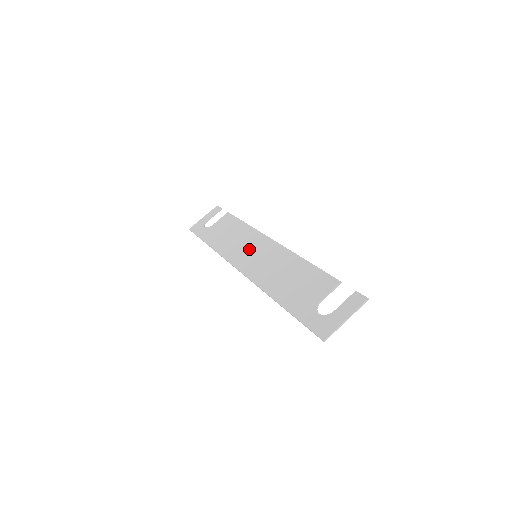
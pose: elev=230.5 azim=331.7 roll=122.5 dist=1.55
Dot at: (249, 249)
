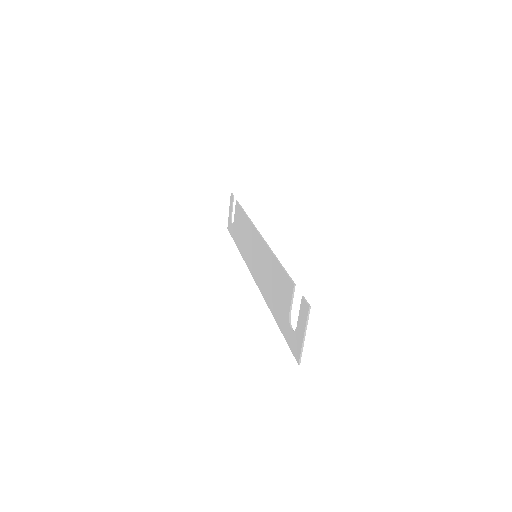
Dot at: (251, 248)
